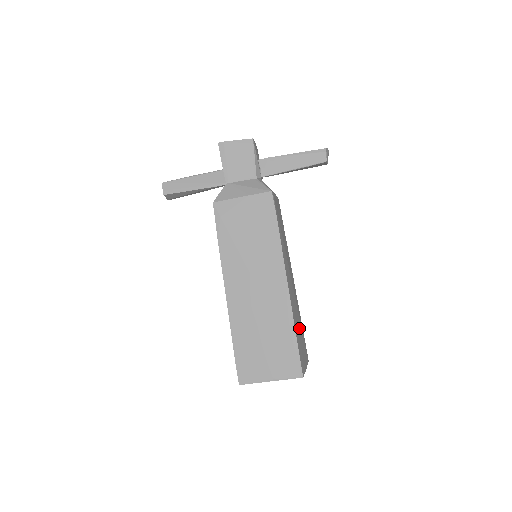
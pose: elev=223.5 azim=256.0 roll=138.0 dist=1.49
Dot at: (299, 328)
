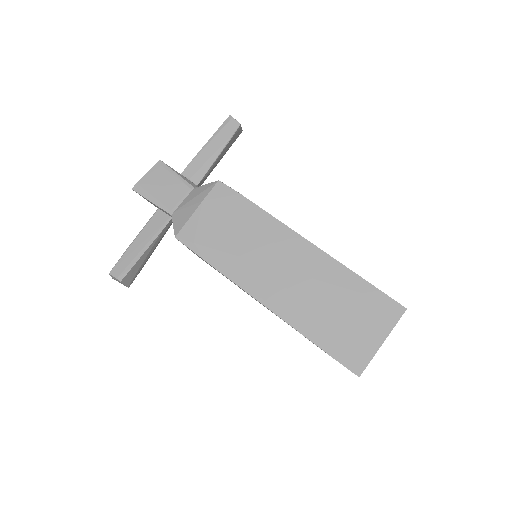
Dot at: occluded
